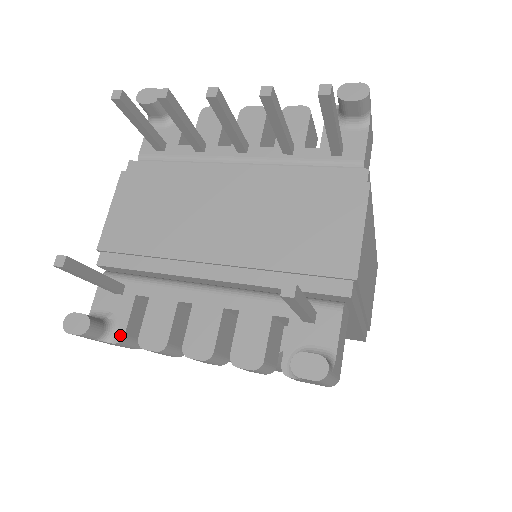
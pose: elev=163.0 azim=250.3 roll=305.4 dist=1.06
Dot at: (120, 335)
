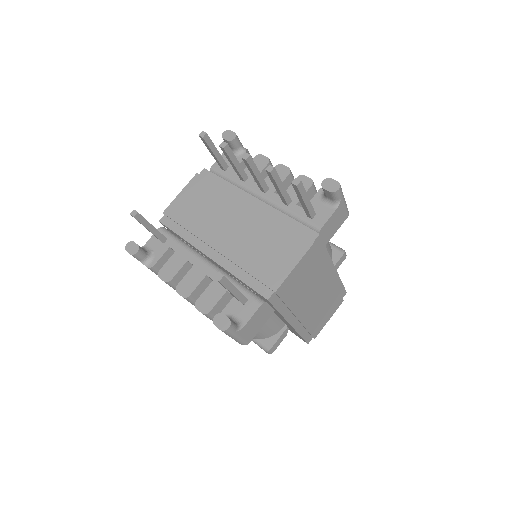
Dot at: (152, 264)
